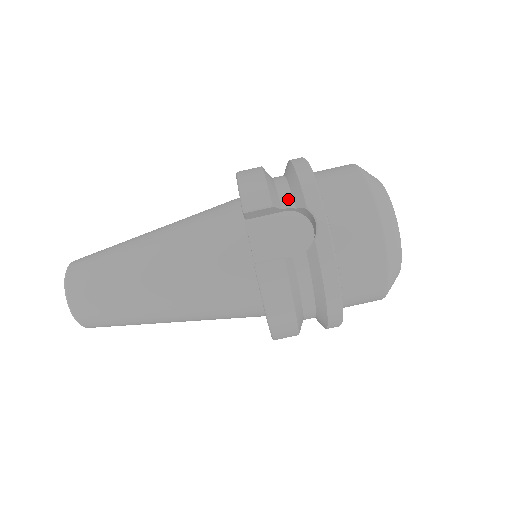
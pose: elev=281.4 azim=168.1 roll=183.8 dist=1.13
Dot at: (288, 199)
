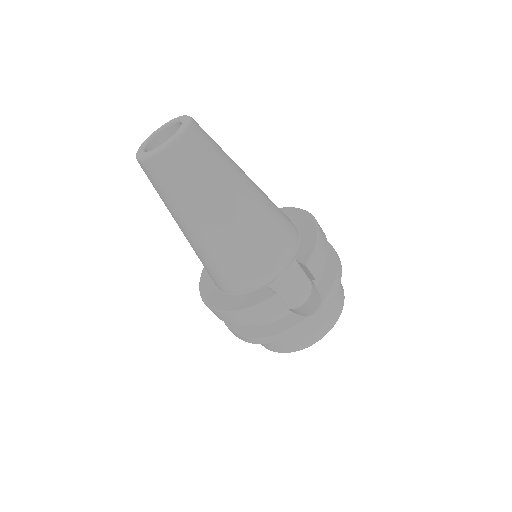
Dot at: (319, 278)
